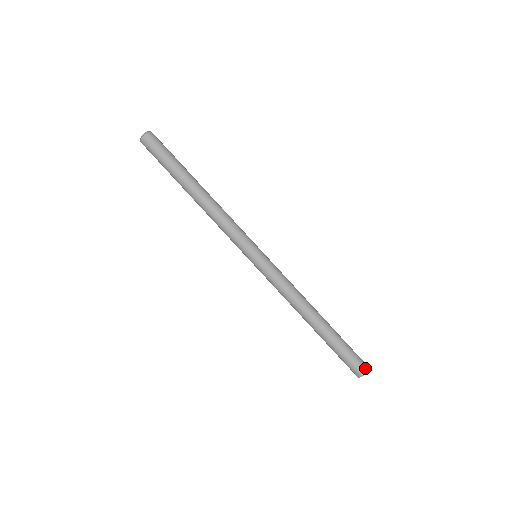
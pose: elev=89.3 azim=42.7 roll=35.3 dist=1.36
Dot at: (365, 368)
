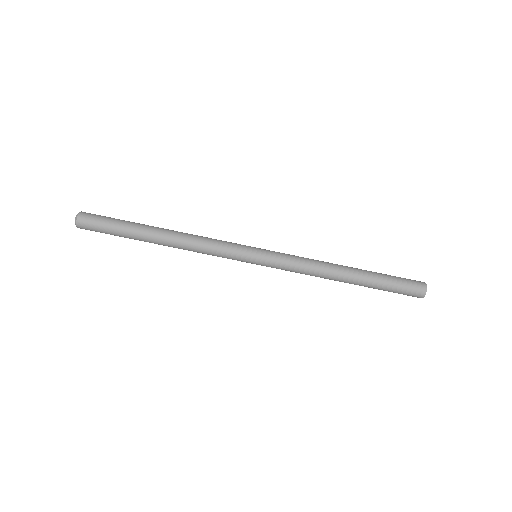
Dot at: (423, 286)
